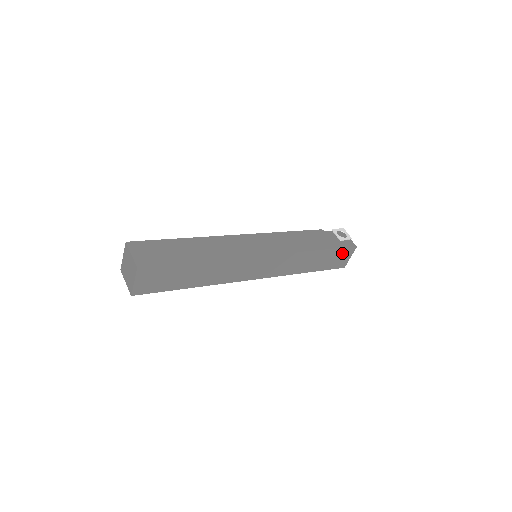
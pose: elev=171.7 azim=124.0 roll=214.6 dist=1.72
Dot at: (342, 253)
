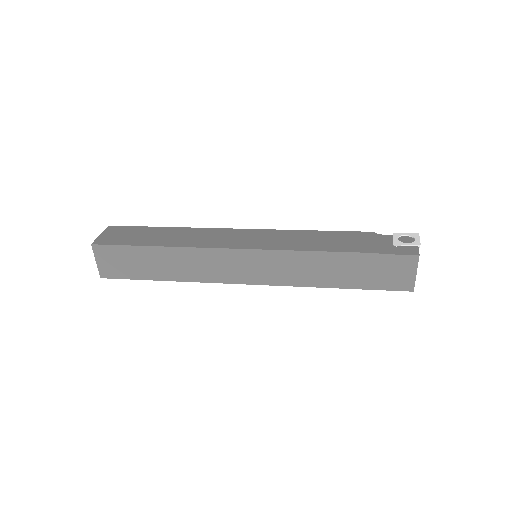
Dot at: (392, 263)
